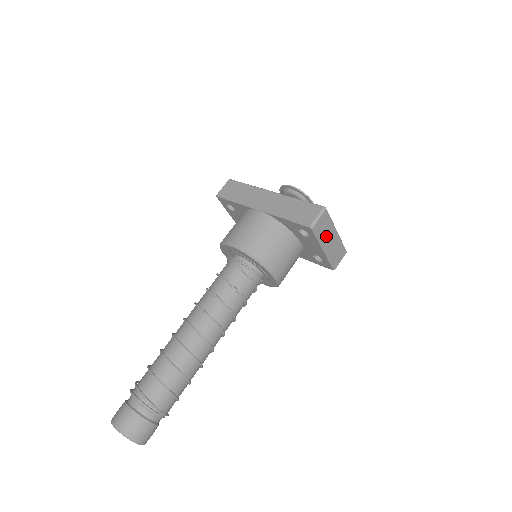
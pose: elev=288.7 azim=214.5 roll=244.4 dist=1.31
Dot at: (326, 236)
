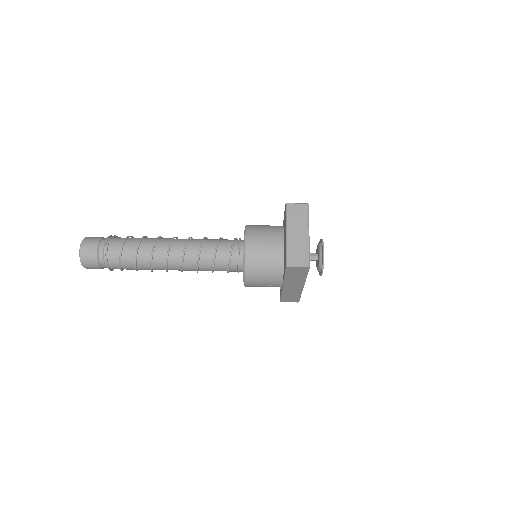
Dot at: (295, 224)
